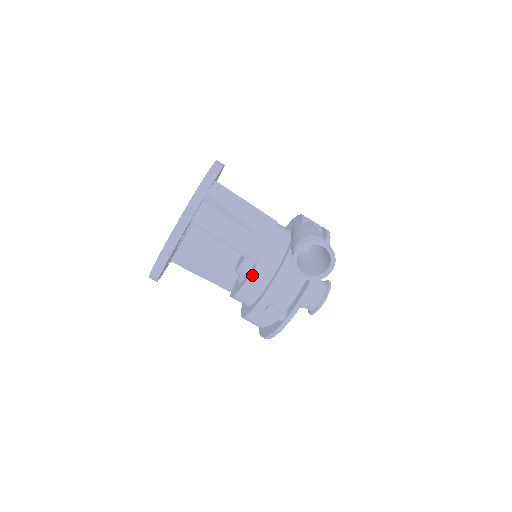
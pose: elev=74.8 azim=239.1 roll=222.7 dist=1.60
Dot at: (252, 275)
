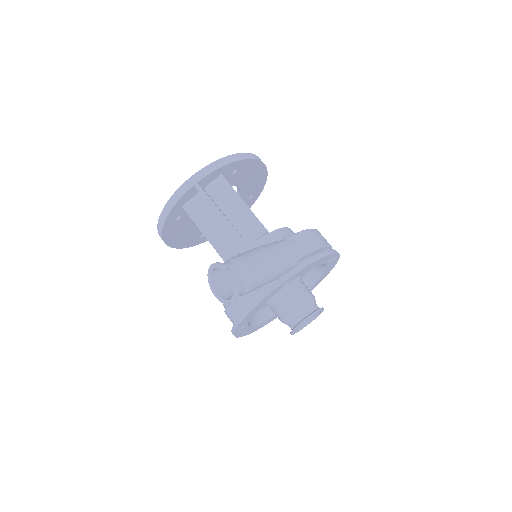
Dot at: occluded
